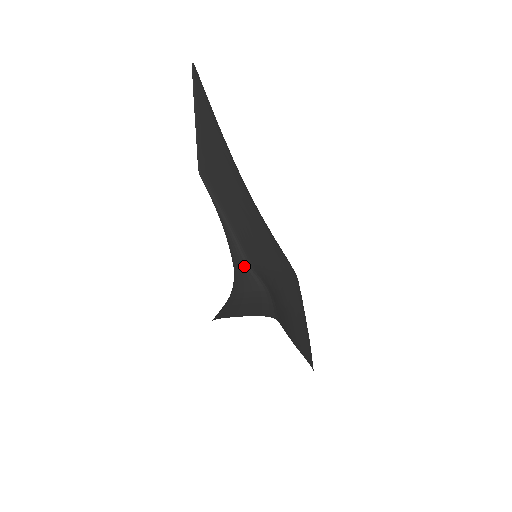
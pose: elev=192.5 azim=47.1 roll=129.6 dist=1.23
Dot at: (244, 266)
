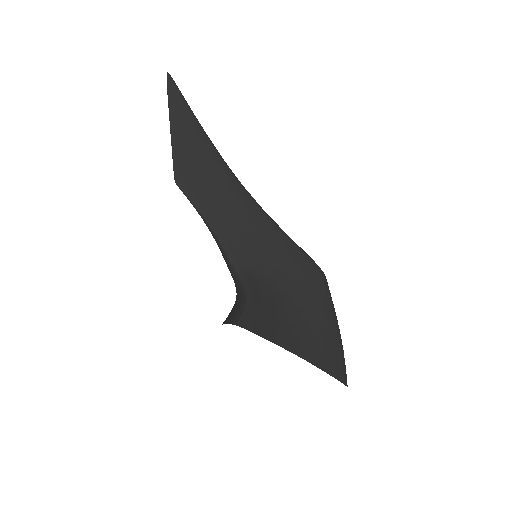
Dot at: (232, 270)
